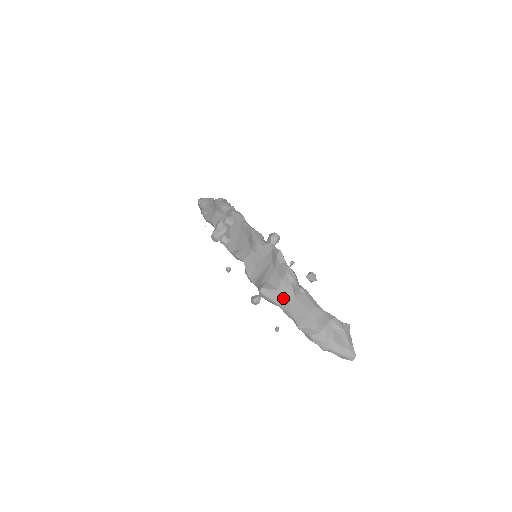
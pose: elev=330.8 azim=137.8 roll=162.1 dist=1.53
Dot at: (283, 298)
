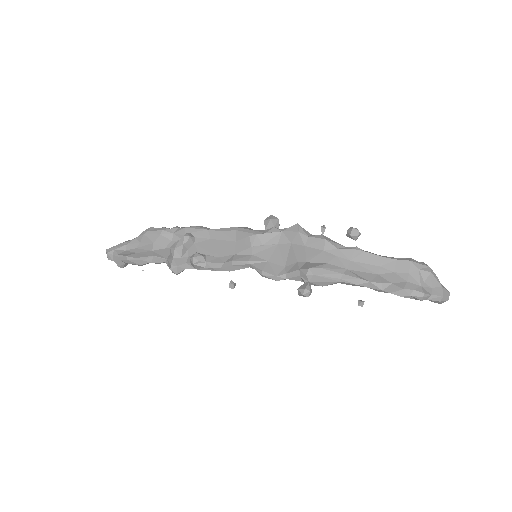
Dot at: (340, 269)
